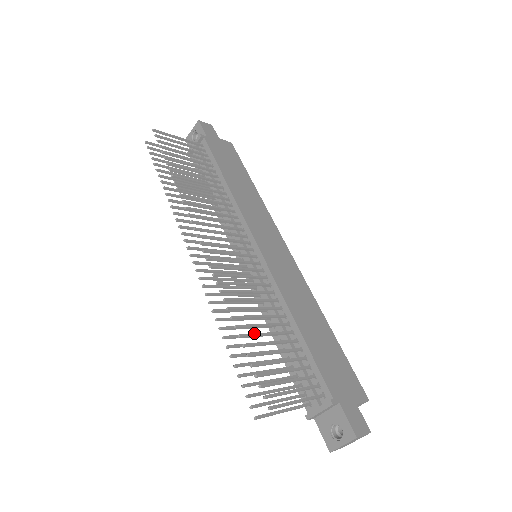
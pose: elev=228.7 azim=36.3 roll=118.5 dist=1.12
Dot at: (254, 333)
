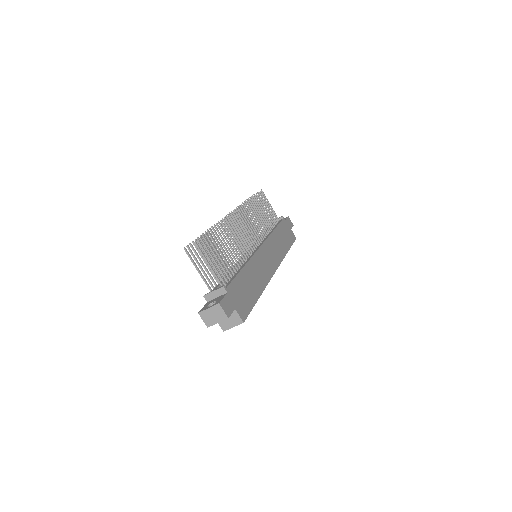
Dot at: occluded
